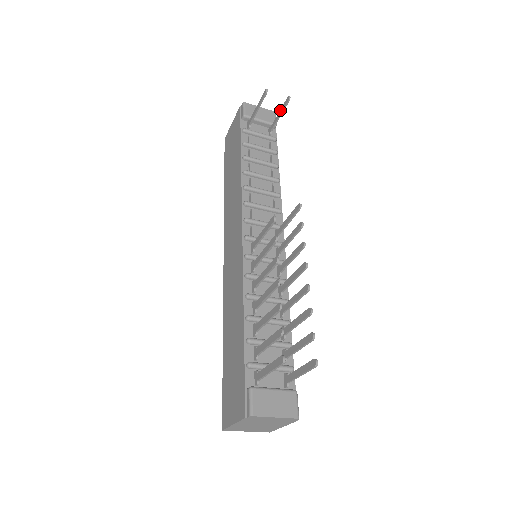
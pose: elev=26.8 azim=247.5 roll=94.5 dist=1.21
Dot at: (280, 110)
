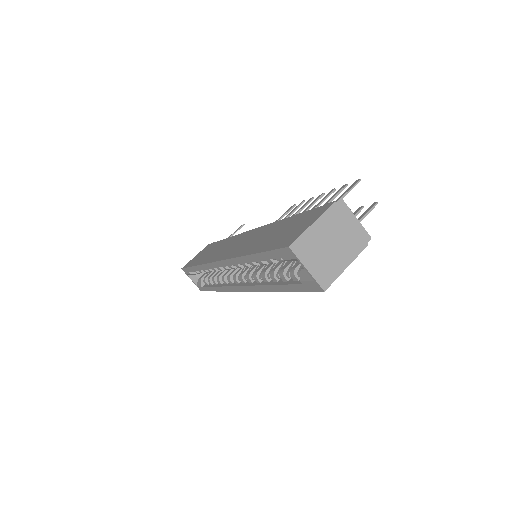
Dot at: occluded
